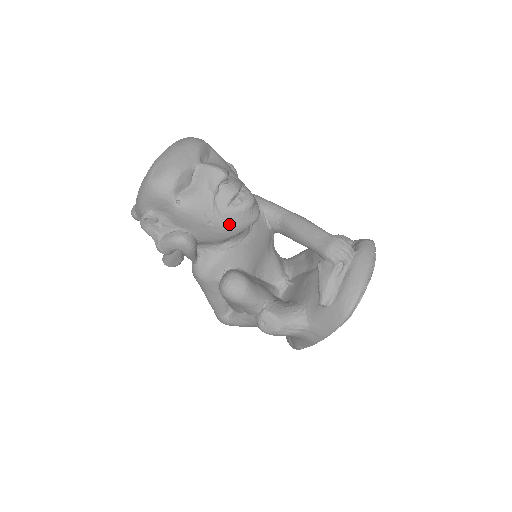
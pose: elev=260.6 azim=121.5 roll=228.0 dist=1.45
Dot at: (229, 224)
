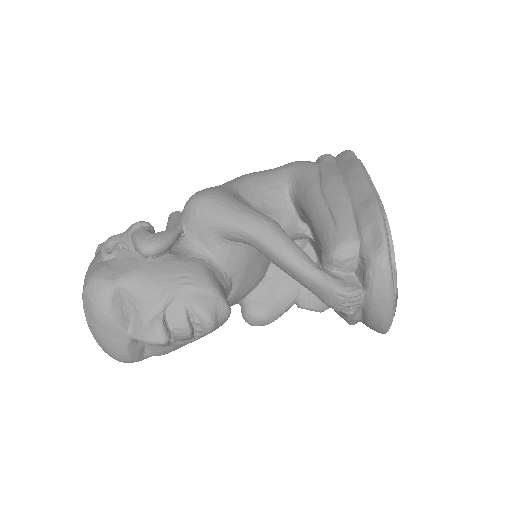
Dot at: occluded
